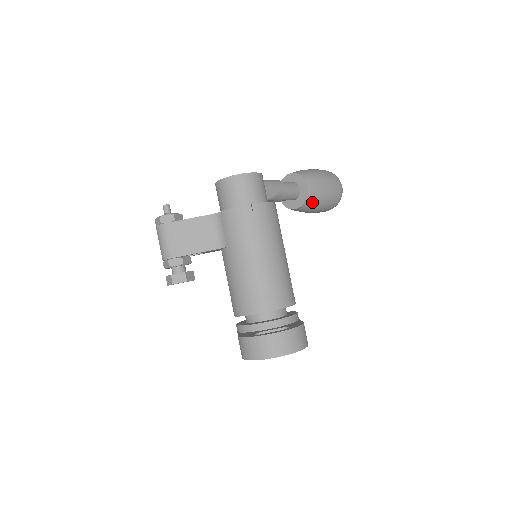
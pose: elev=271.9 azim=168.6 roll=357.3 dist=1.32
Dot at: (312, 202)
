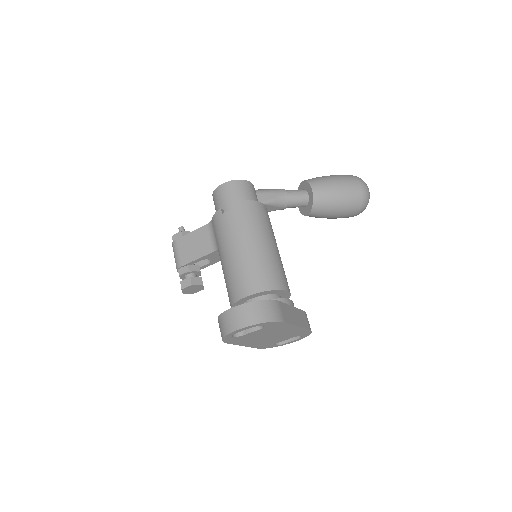
Dot at: (323, 203)
